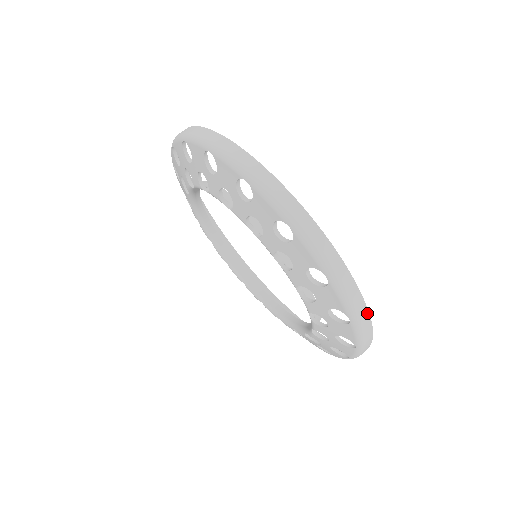
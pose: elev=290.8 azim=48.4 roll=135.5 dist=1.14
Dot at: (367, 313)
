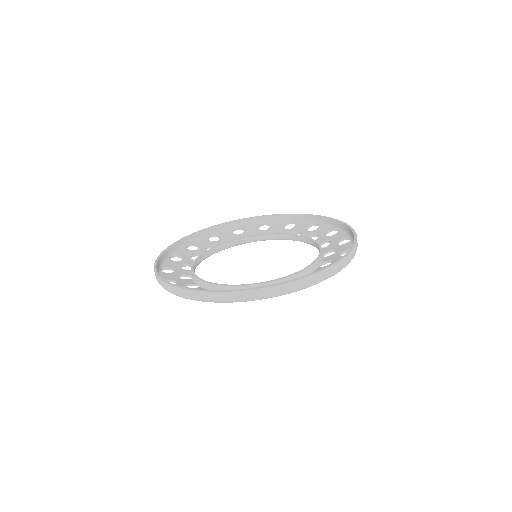
Dot at: (286, 284)
